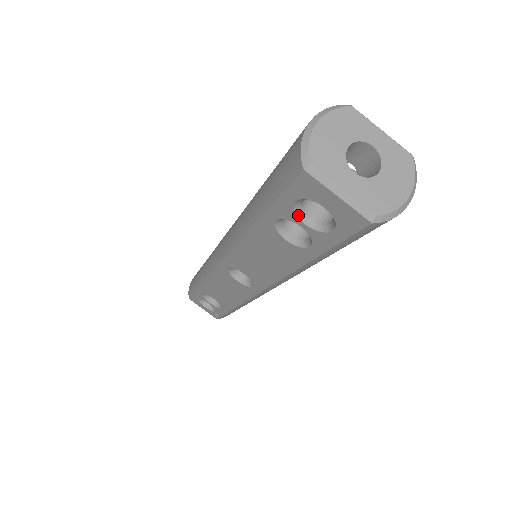
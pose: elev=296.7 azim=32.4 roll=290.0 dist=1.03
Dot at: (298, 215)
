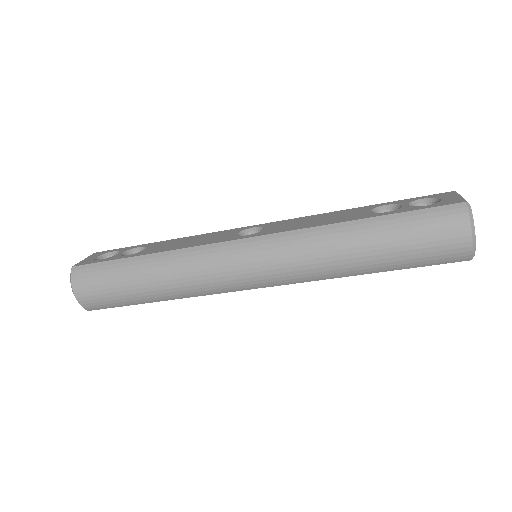
Dot at: occluded
